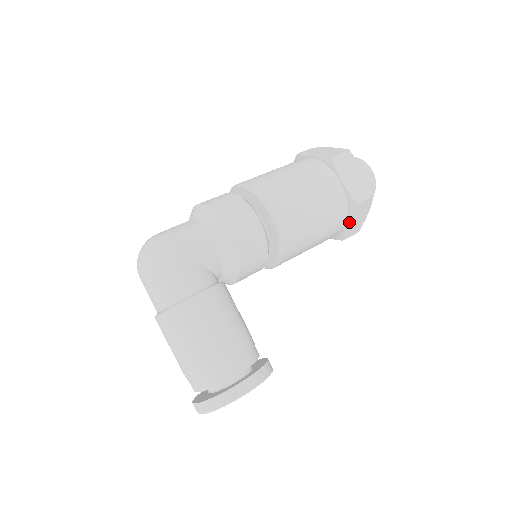
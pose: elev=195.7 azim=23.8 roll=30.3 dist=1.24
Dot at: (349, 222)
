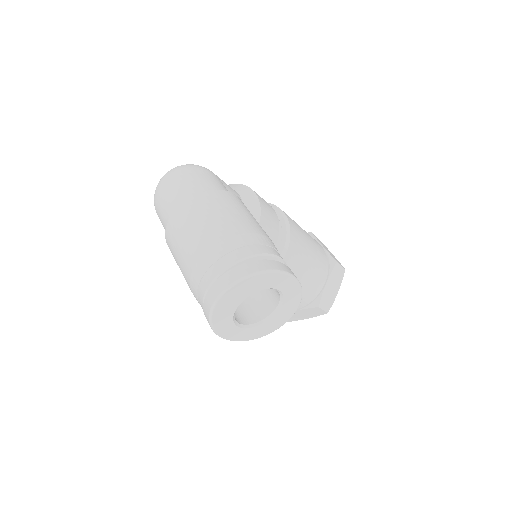
Dot at: (327, 282)
